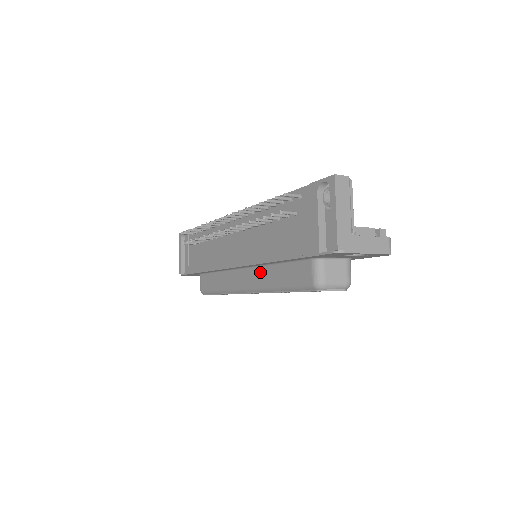
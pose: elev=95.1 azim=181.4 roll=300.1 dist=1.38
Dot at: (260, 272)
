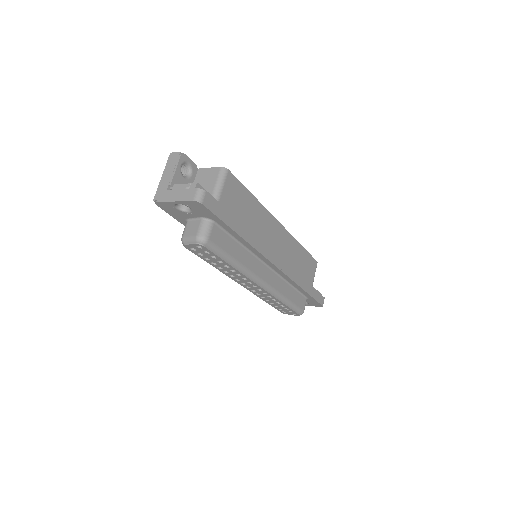
Dot at: occluded
